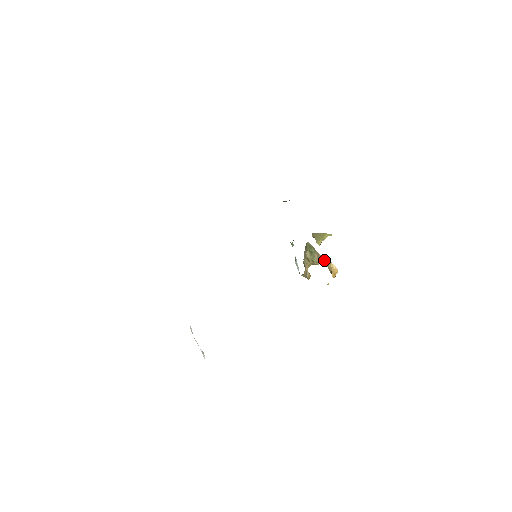
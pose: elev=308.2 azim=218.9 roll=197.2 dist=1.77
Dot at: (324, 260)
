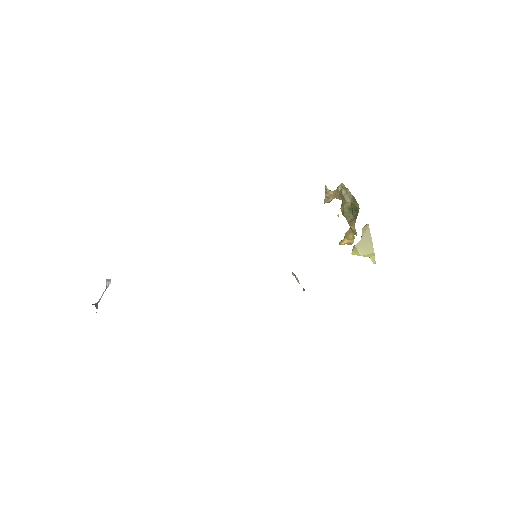
Dot at: (352, 229)
